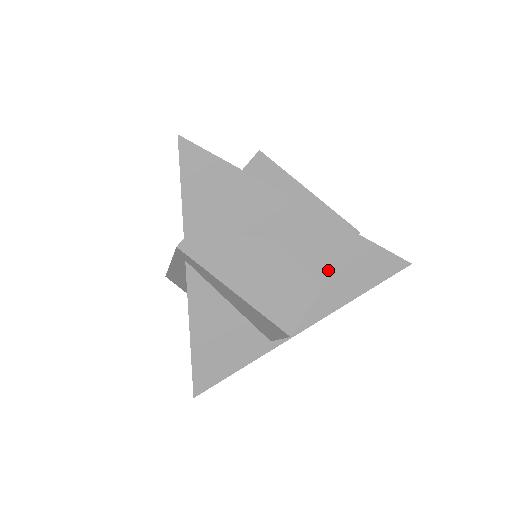
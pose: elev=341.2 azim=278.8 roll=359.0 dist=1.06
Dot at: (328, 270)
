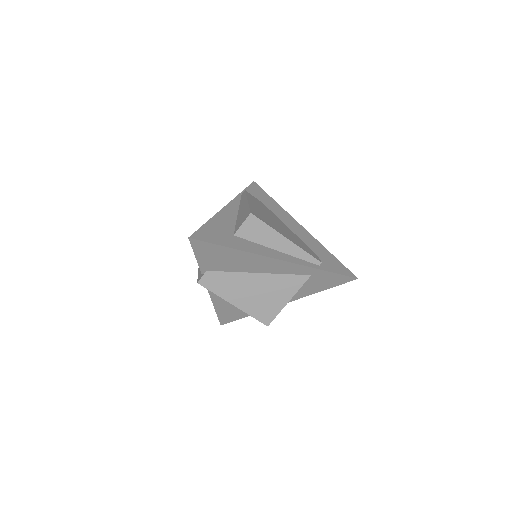
Dot at: (295, 288)
